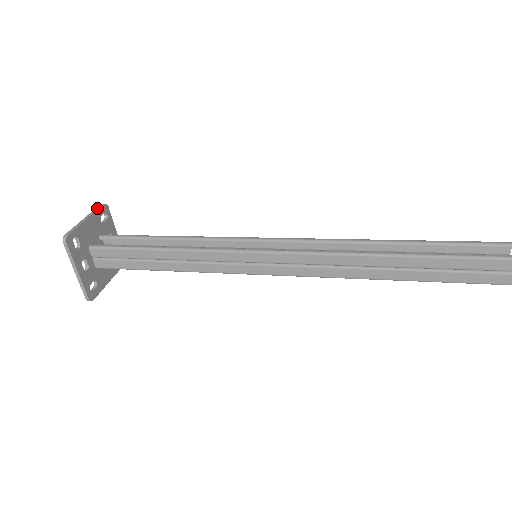
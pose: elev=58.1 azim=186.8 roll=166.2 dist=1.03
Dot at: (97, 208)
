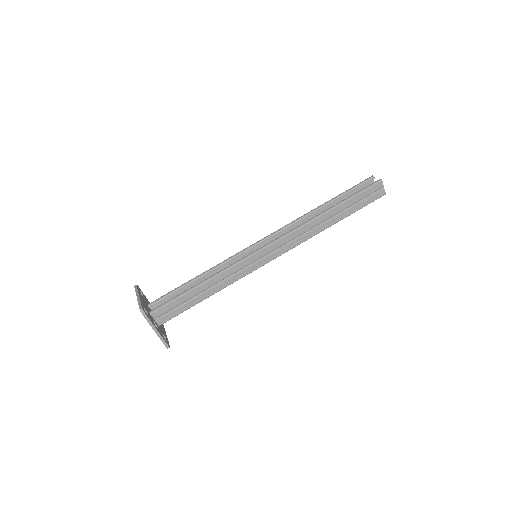
Dot at: (136, 289)
